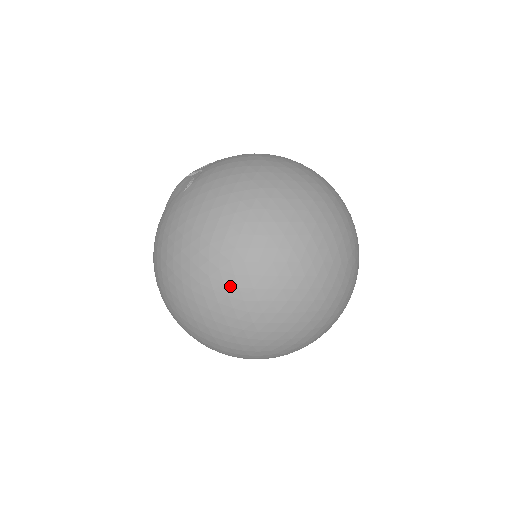
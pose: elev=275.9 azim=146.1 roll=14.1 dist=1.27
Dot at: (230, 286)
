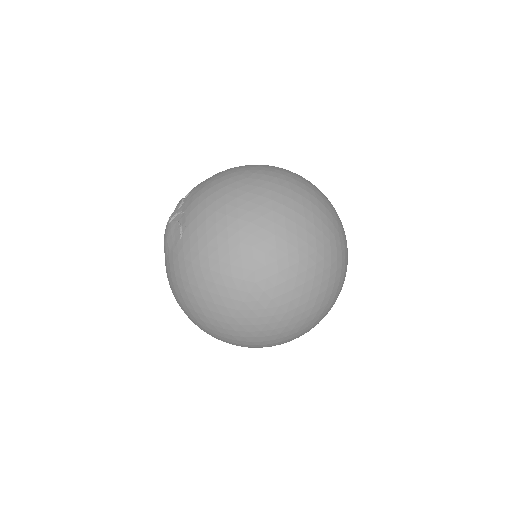
Dot at: (264, 301)
